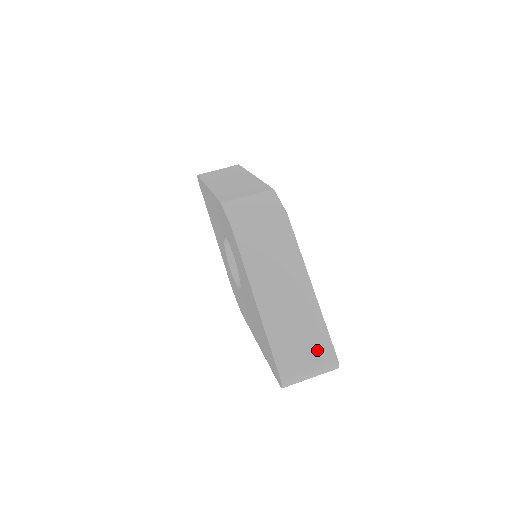
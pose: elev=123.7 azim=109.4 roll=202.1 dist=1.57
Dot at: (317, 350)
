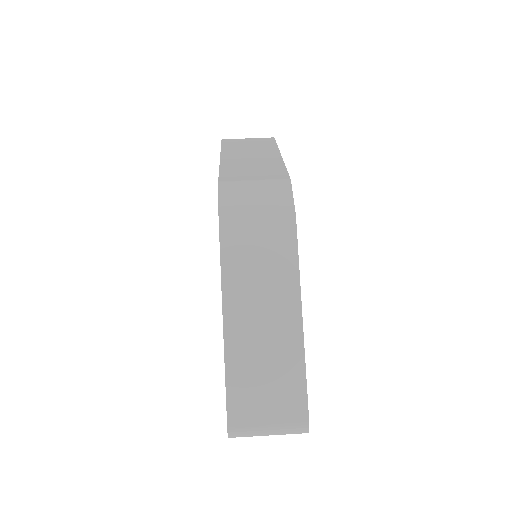
Dot at: (285, 403)
